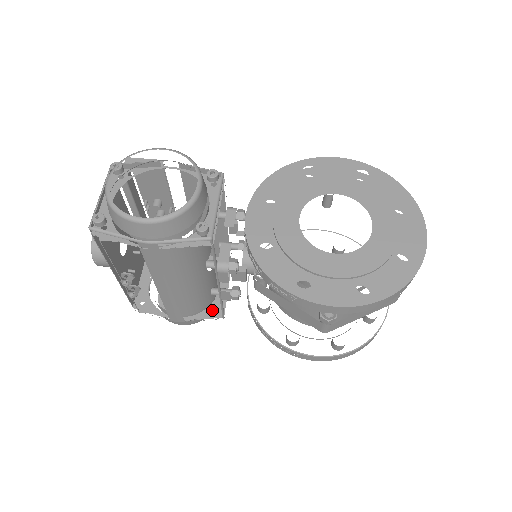
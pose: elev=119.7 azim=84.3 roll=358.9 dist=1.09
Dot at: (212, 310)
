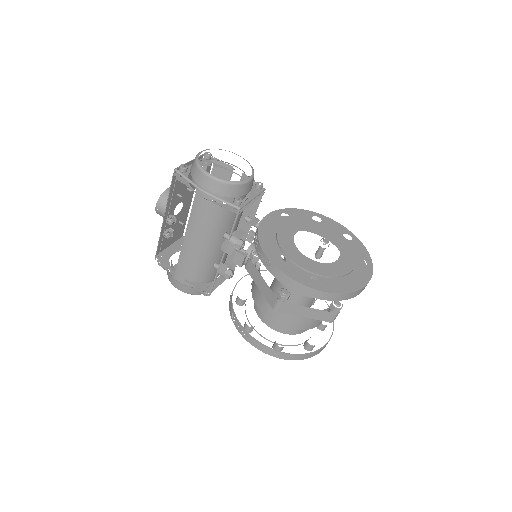
Dot at: (205, 286)
